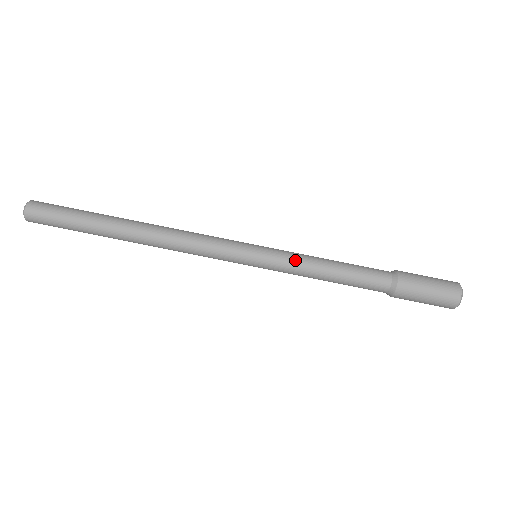
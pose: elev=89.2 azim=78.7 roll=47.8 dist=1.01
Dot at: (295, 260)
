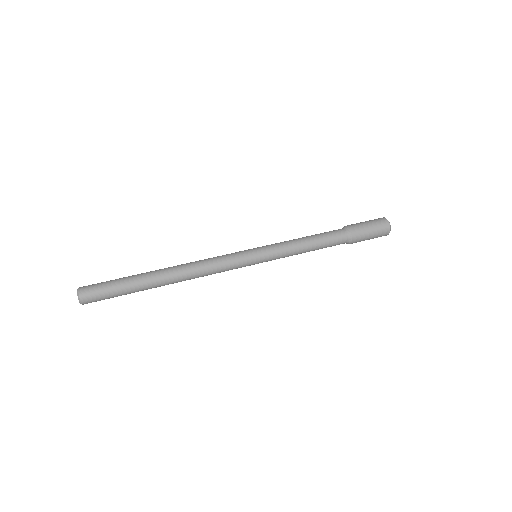
Dot at: (282, 243)
